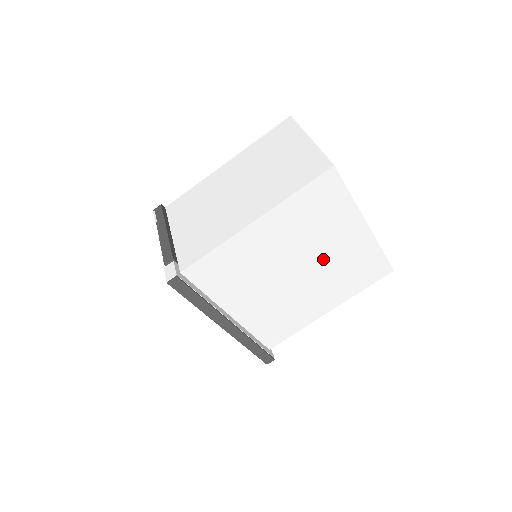
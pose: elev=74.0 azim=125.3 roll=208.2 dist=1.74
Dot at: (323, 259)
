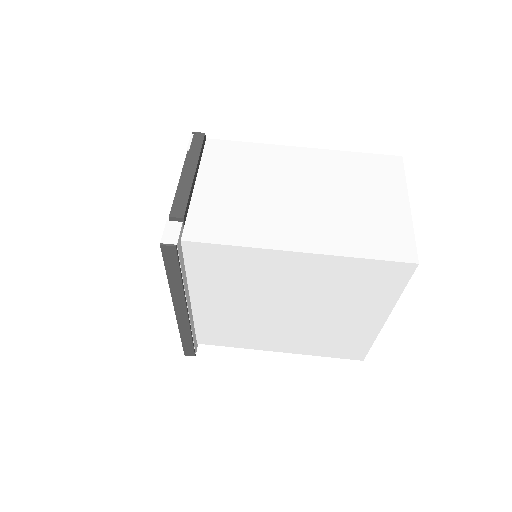
Dot at: (320, 317)
